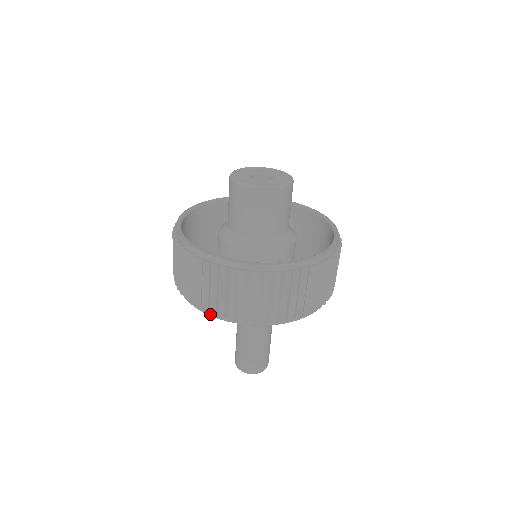
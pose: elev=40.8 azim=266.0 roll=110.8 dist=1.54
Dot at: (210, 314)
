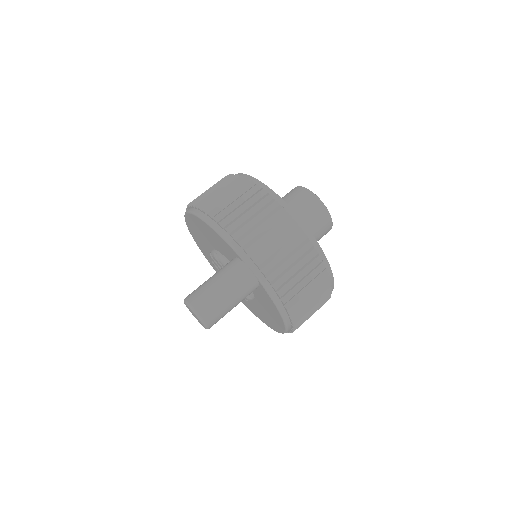
Dot at: (221, 232)
